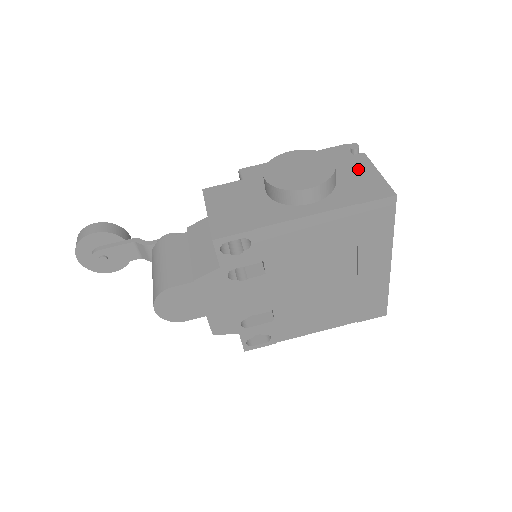
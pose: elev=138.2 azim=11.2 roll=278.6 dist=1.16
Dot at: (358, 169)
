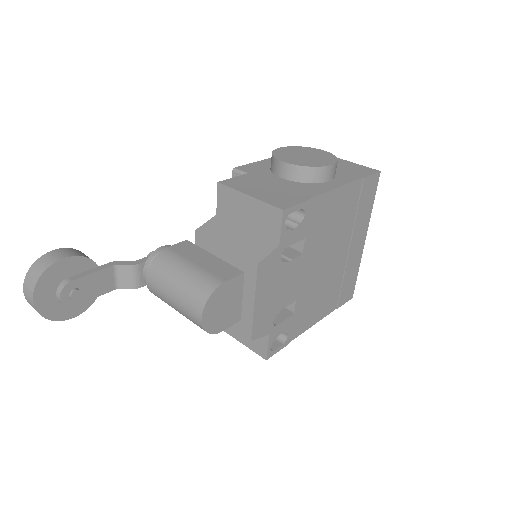
Dot at: occluded
